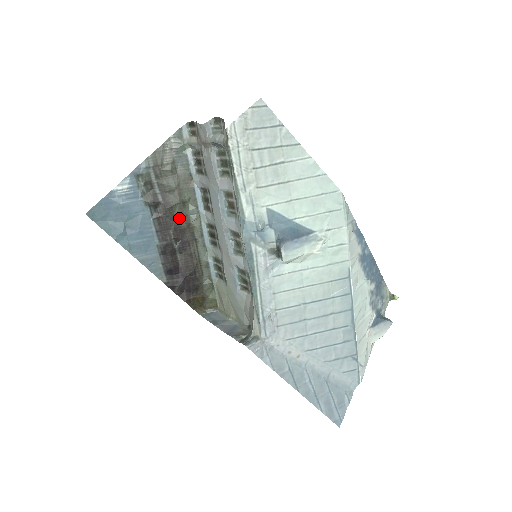
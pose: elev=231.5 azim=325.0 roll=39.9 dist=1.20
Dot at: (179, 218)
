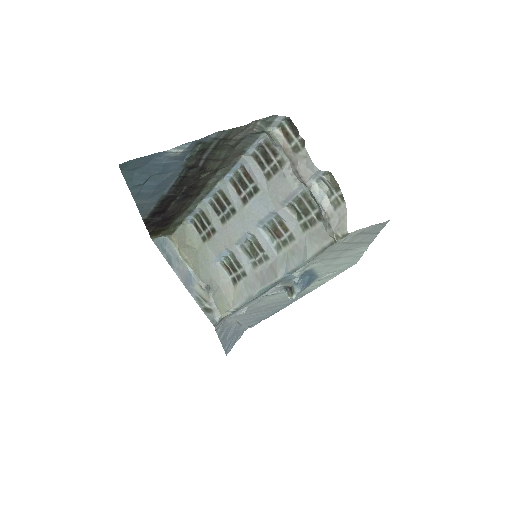
Dot at: (202, 179)
